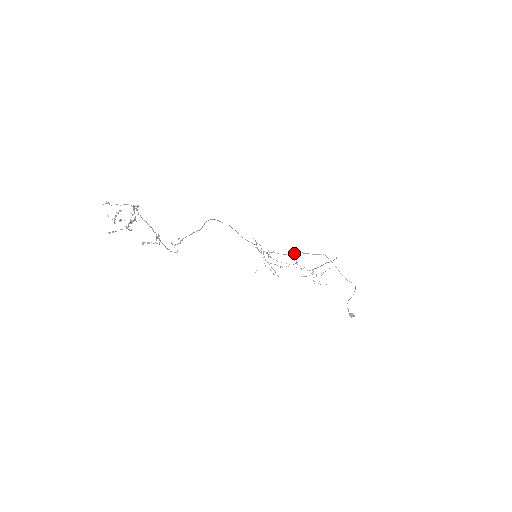
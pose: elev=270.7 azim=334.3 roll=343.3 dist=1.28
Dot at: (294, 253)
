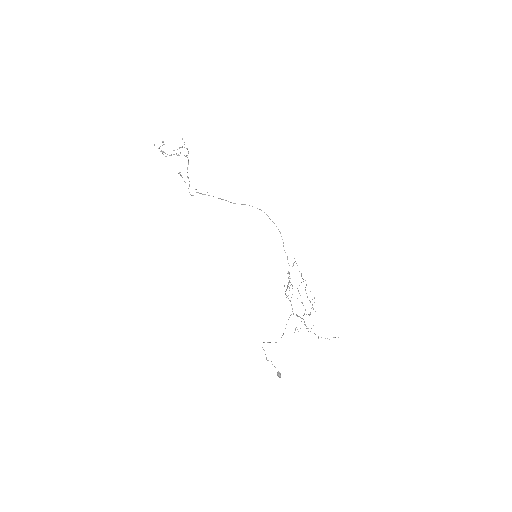
Dot at: (287, 285)
